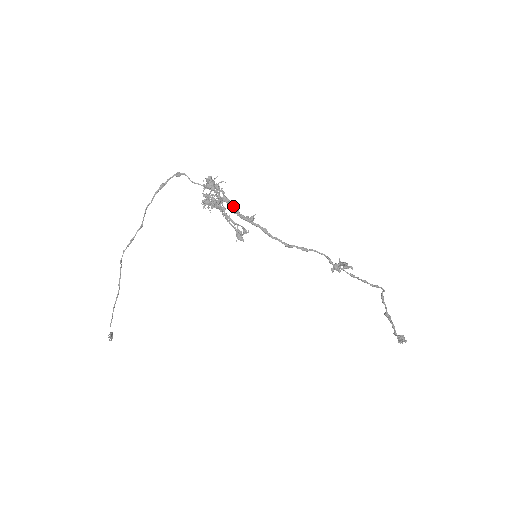
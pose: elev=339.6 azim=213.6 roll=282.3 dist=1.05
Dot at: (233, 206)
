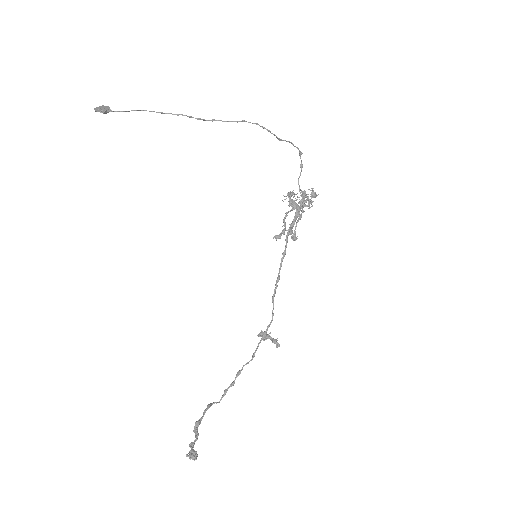
Dot at: occluded
